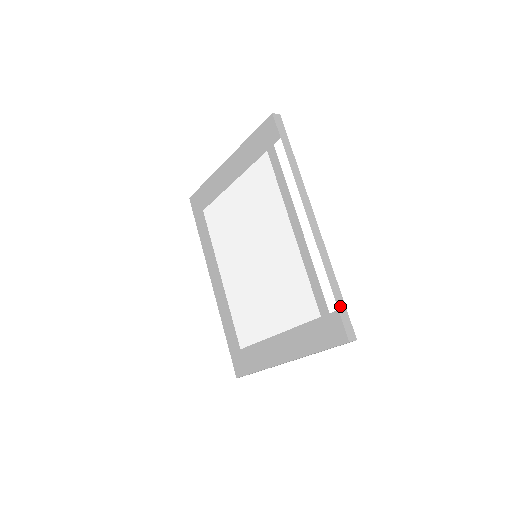
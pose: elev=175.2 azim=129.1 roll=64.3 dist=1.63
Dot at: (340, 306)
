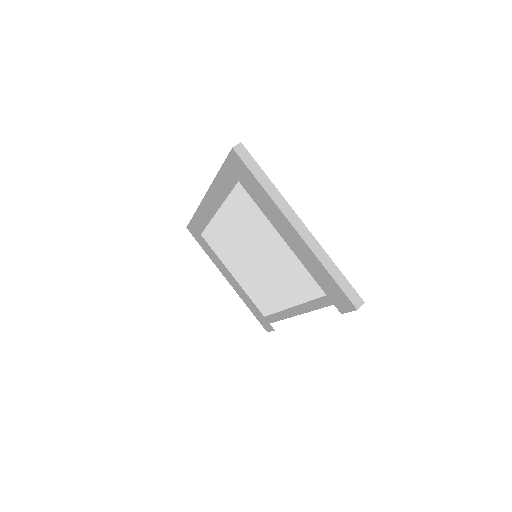
Dot at: occluded
